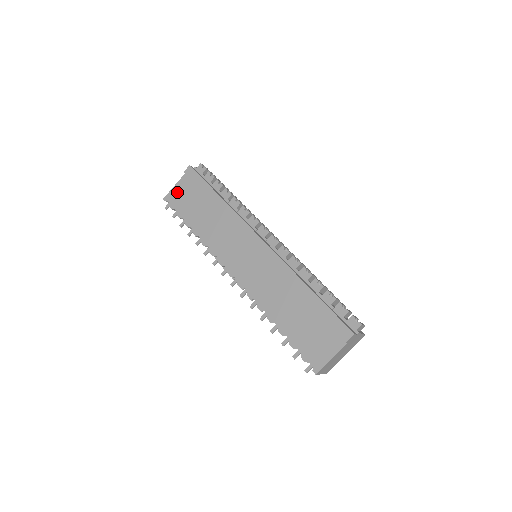
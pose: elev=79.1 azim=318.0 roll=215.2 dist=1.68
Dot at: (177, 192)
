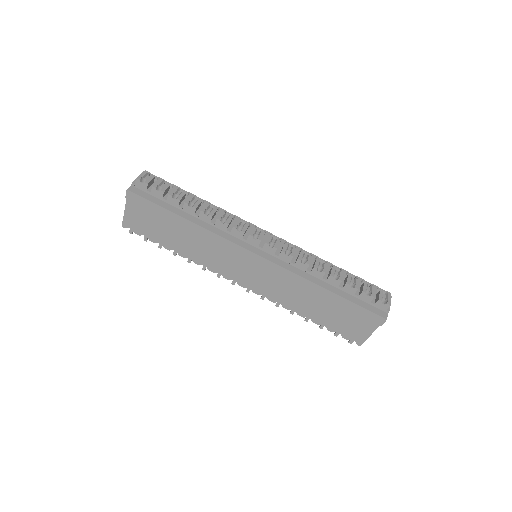
Dot at: (132, 218)
